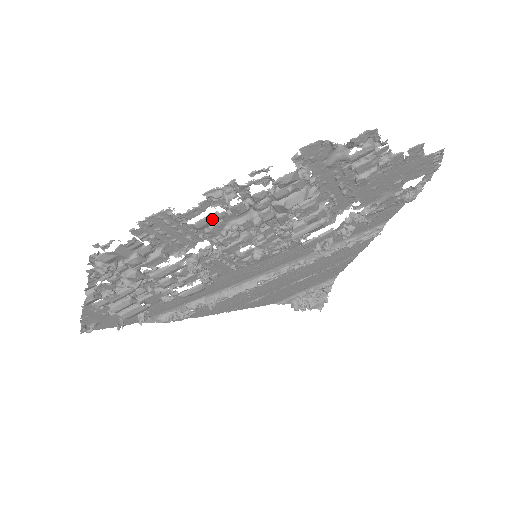
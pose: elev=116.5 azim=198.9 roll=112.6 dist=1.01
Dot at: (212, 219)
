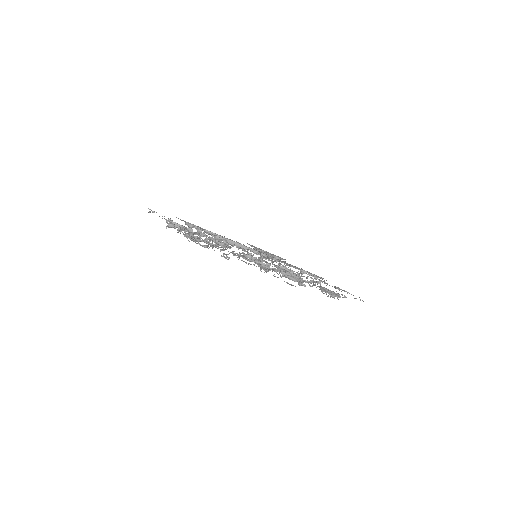
Dot at: (250, 264)
